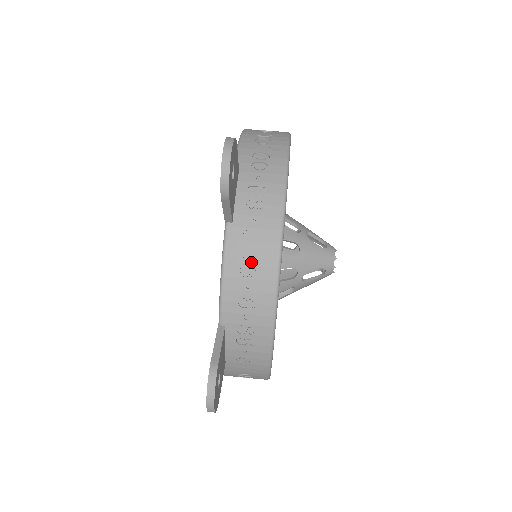
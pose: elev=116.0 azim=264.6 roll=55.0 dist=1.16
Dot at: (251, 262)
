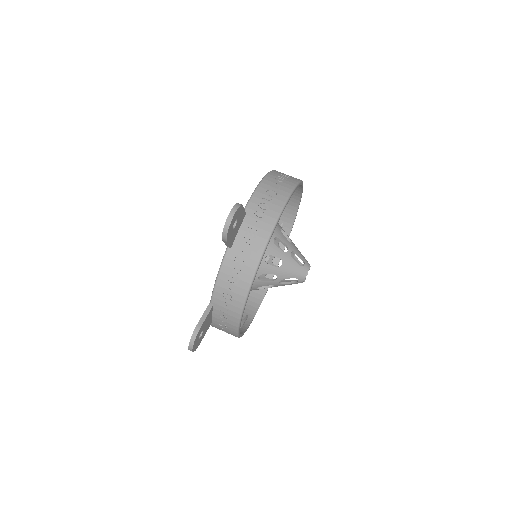
Dot at: (236, 275)
